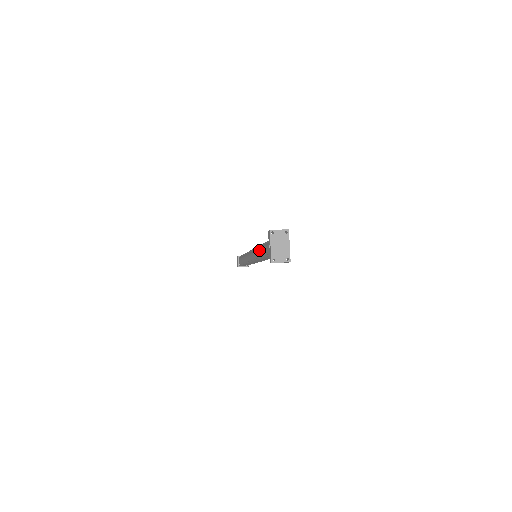
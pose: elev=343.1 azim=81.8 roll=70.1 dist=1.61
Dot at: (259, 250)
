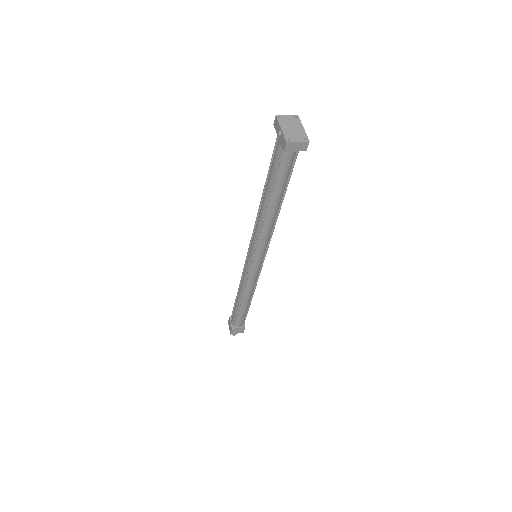
Dot at: (262, 199)
